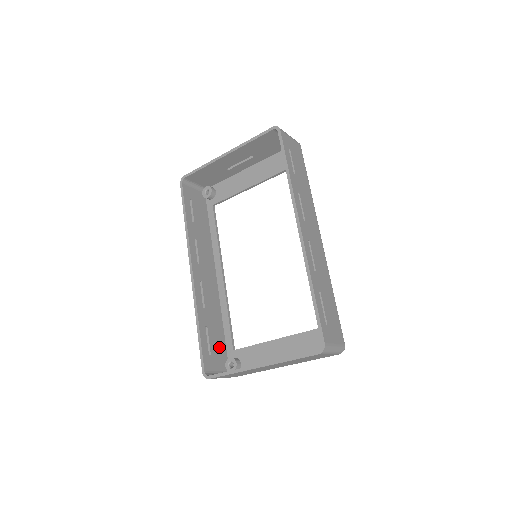
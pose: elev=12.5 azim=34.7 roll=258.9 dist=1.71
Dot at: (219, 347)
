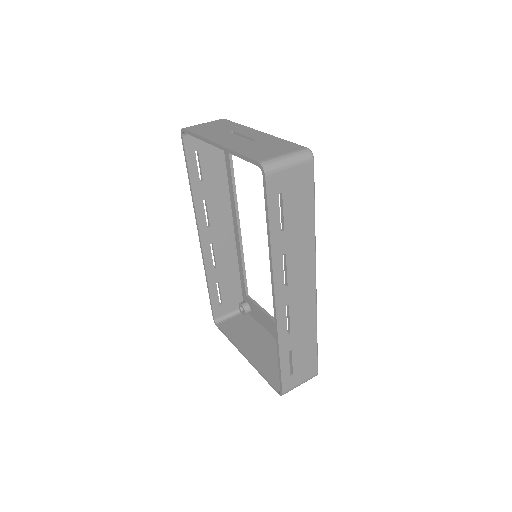
Dot at: (233, 293)
